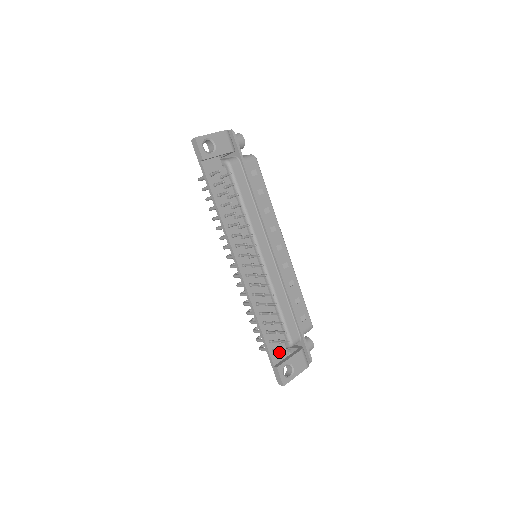
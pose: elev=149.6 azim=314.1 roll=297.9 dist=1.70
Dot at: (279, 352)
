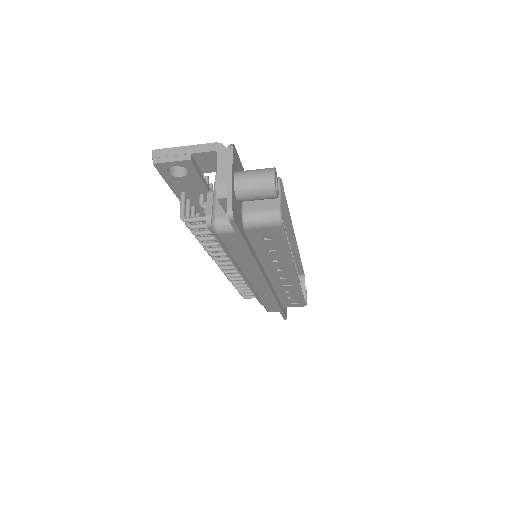
Dot at: occluded
